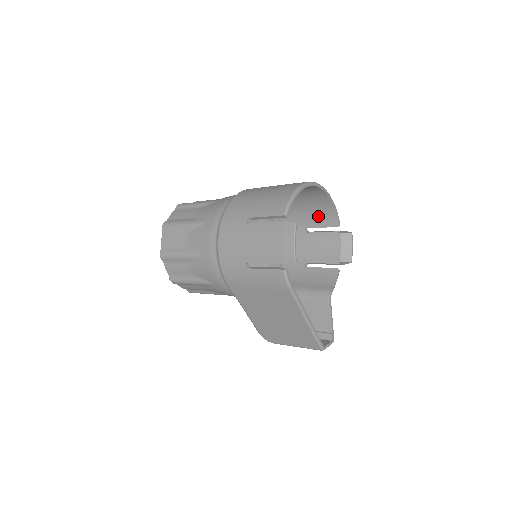
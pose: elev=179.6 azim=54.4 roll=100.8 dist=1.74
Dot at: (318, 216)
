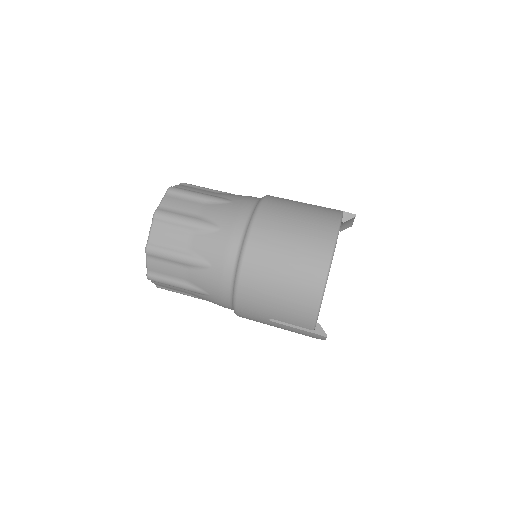
Dot at: occluded
